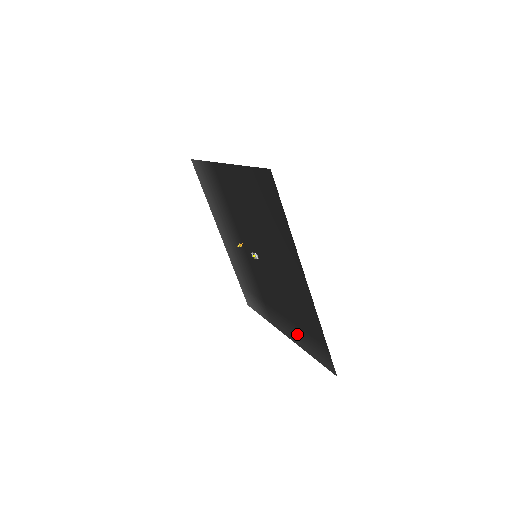
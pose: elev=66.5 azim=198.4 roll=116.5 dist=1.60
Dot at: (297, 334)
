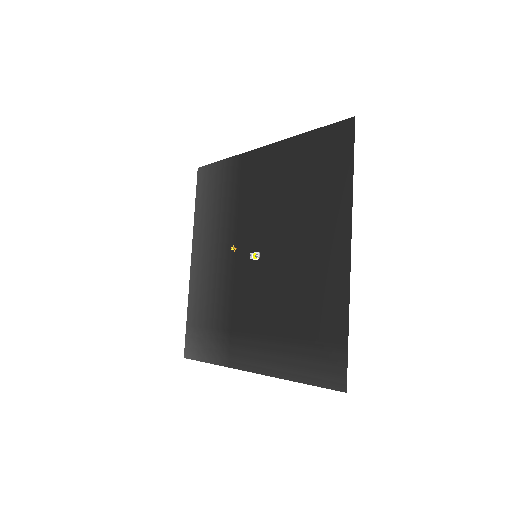
Dot at: (283, 354)
